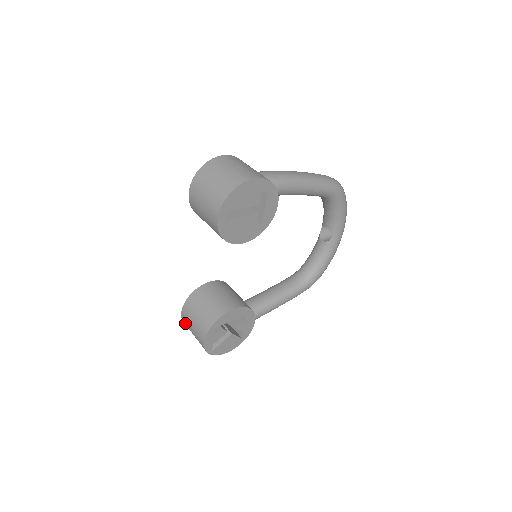
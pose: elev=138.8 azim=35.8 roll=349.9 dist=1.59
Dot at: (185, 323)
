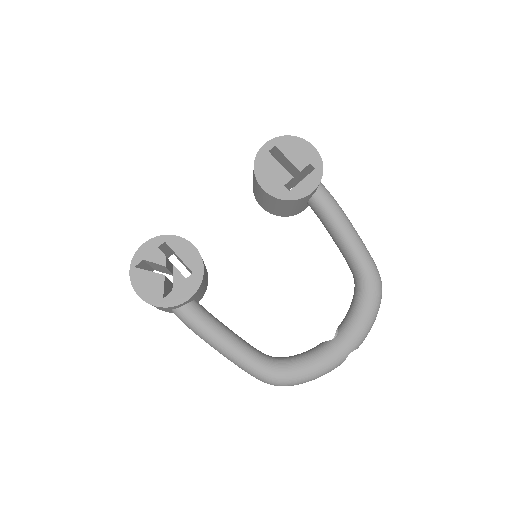
Dot at: occluded
